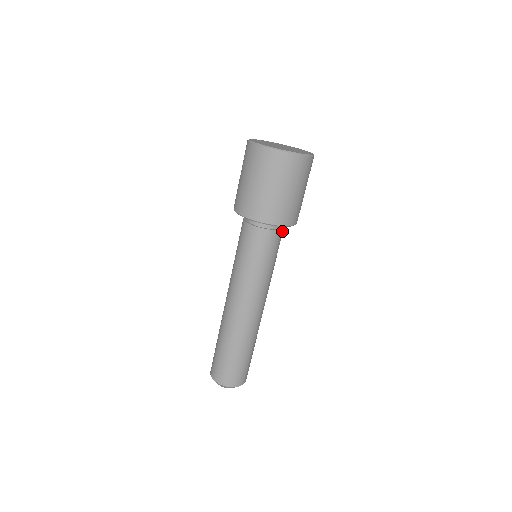
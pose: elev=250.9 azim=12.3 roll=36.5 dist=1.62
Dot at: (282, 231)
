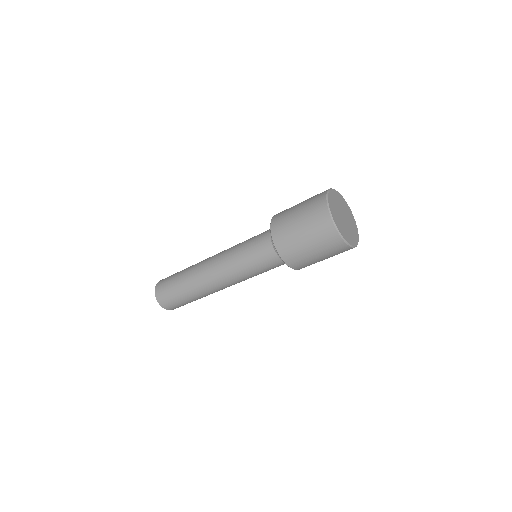
Dot at: occluded
